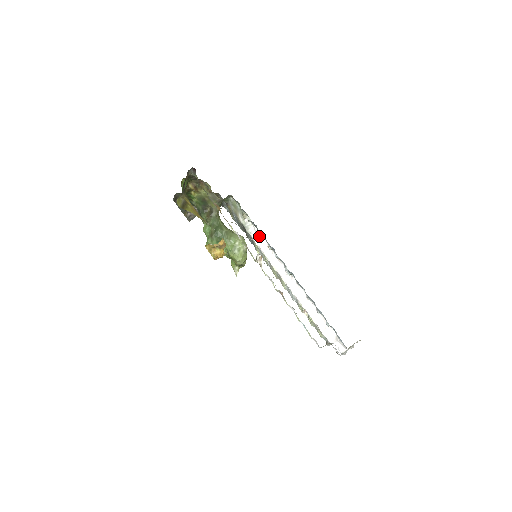
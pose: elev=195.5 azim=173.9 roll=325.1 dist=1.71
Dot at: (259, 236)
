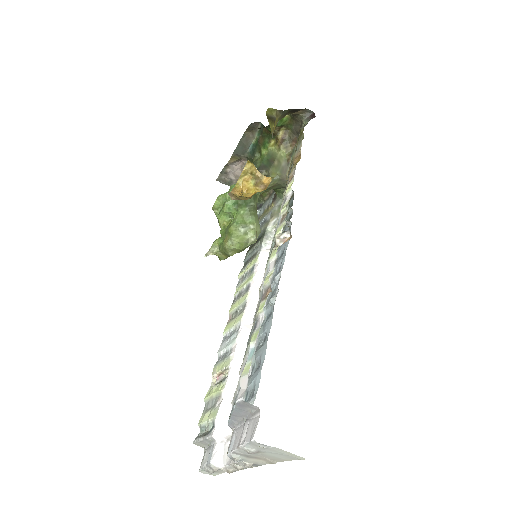
Dot at: occluded
